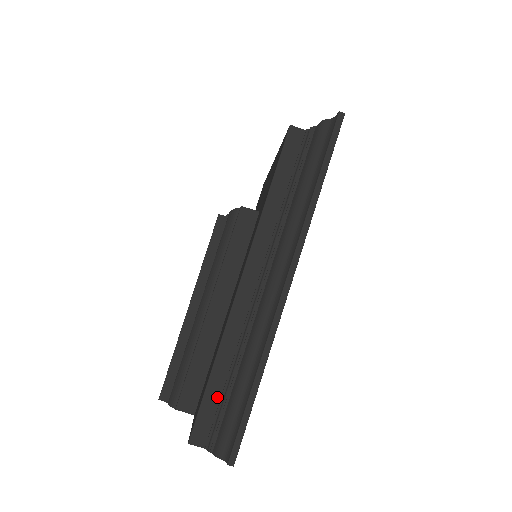
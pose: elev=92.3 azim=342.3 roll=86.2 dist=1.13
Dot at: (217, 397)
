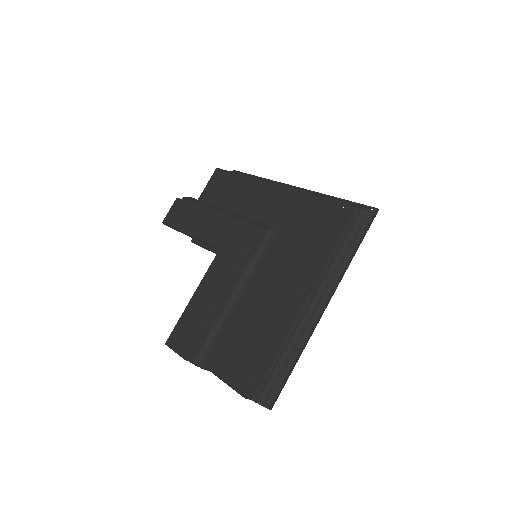
Dot at: (267, 369)
